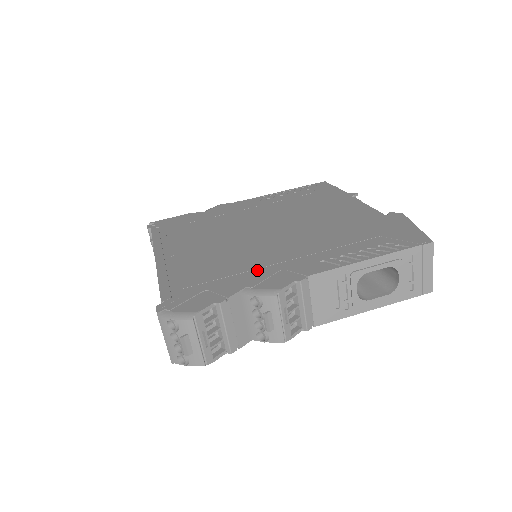
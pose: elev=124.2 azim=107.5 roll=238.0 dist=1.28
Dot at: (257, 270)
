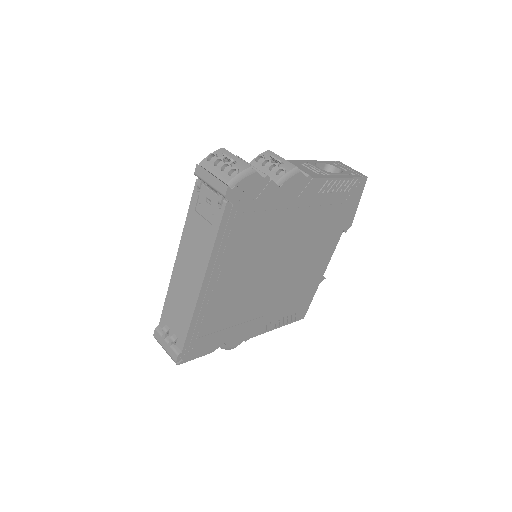
Dot at: occluded
